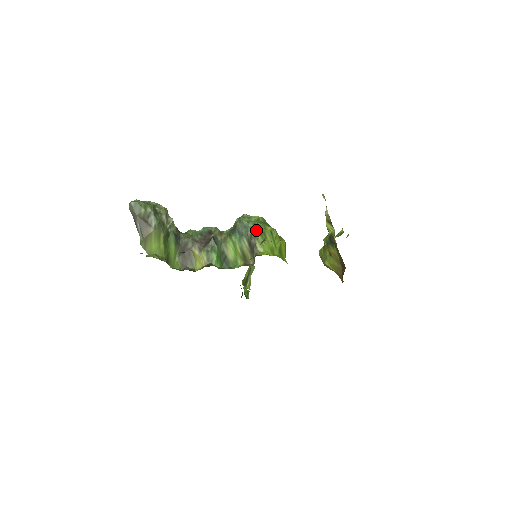
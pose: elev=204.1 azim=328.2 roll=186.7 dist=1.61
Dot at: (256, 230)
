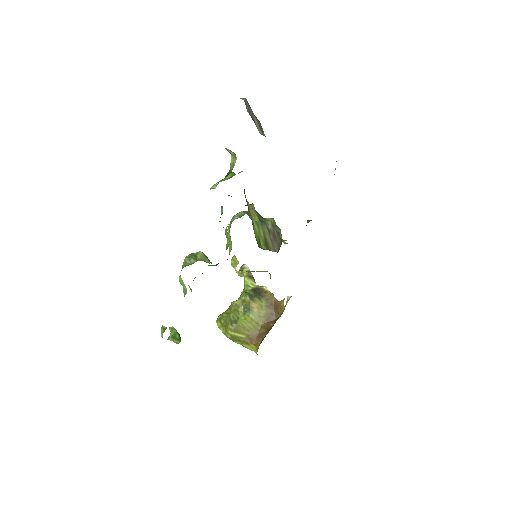
Dot at: (274, 222)
